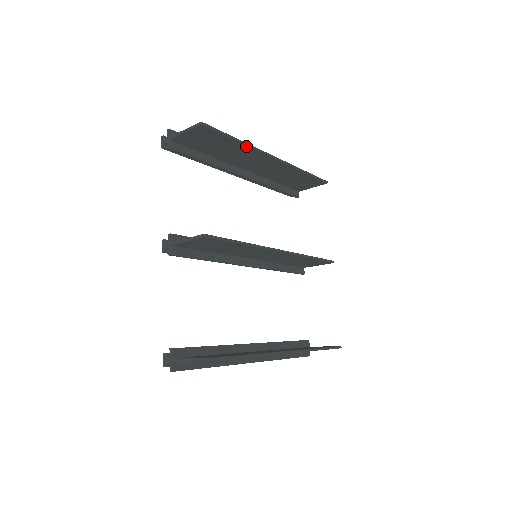
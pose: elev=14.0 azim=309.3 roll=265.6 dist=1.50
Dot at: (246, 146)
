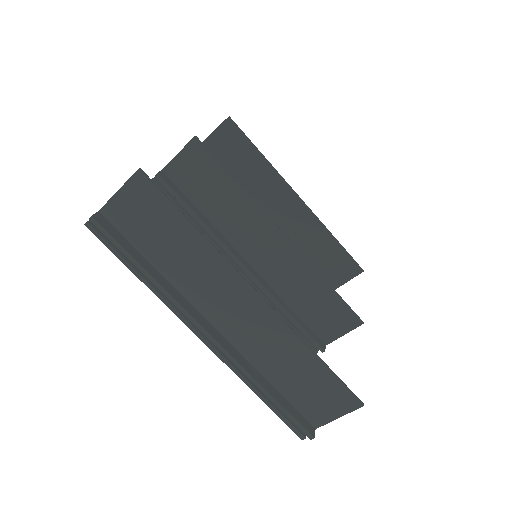
Dot at: (268, 165)
